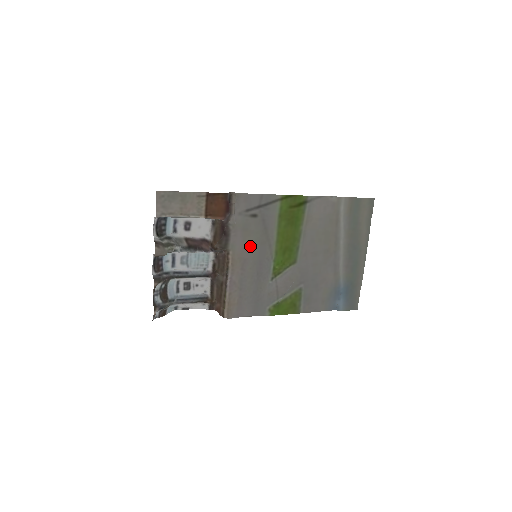
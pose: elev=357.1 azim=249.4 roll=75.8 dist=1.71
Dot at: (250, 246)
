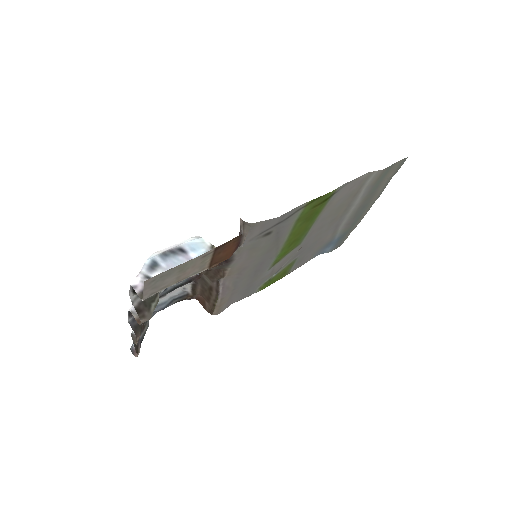
Dot at: (254, 258)
